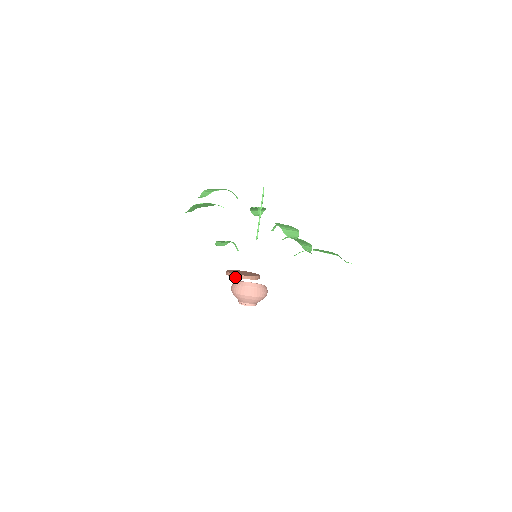
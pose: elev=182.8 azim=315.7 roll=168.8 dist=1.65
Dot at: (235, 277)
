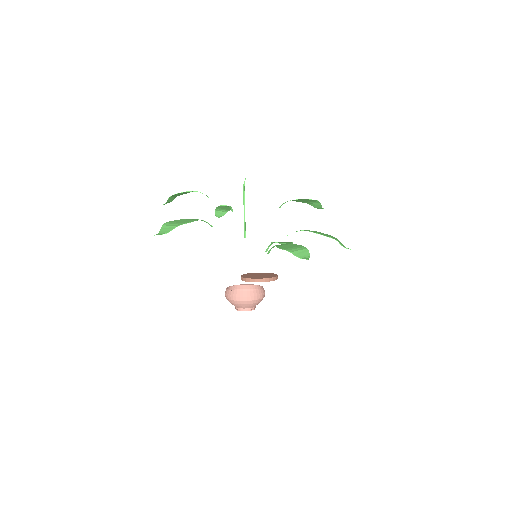
Dot at: (241, 279)
